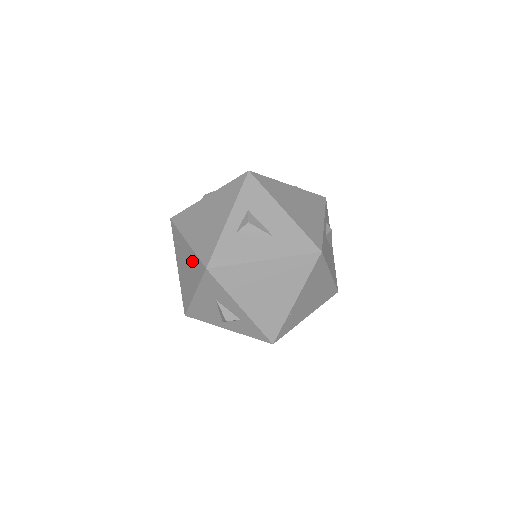
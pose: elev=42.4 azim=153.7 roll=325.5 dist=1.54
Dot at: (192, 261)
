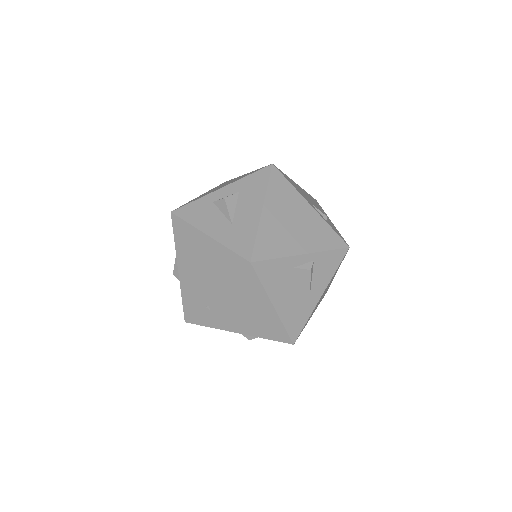
Dot at: occluded
